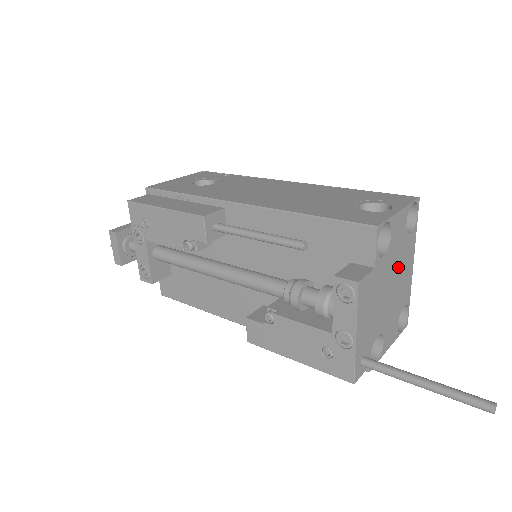
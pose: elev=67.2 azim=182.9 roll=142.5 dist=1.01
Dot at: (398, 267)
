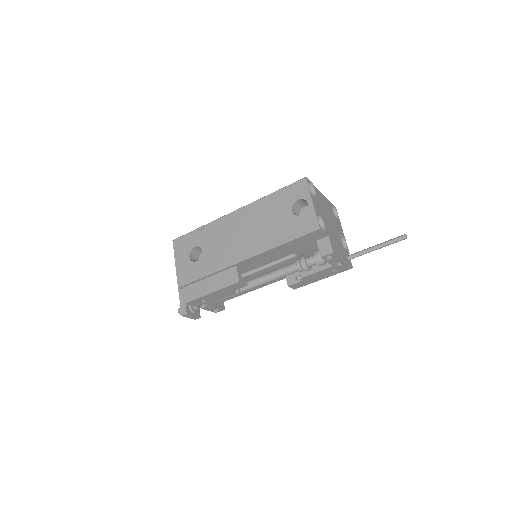
Dot at: (325, 211)
